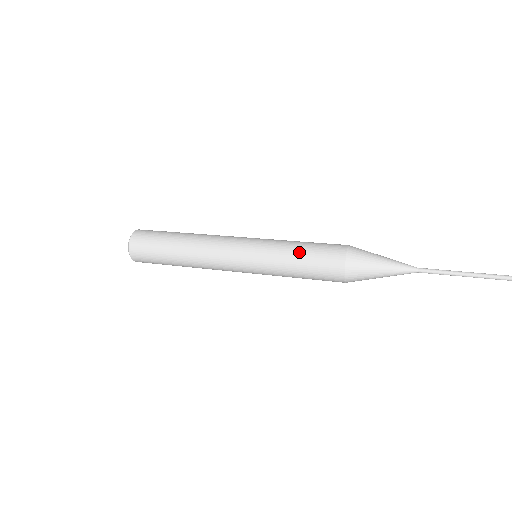
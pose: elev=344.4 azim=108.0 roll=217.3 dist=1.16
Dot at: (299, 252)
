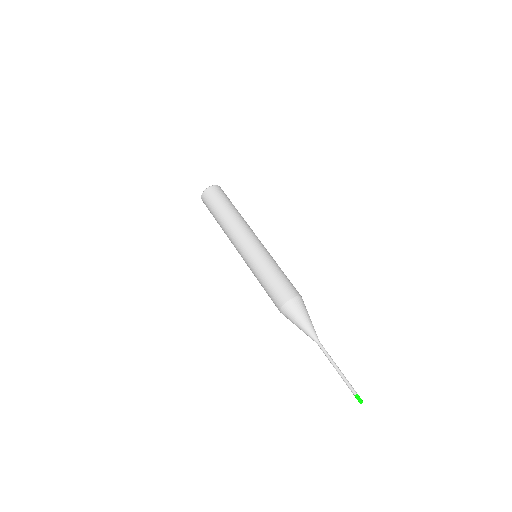
Dot at: (263, 287)
